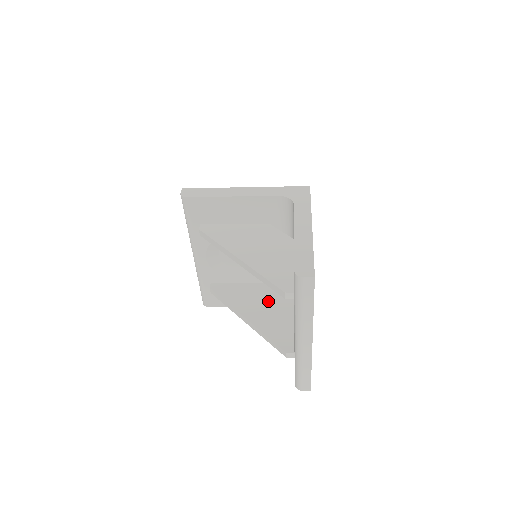
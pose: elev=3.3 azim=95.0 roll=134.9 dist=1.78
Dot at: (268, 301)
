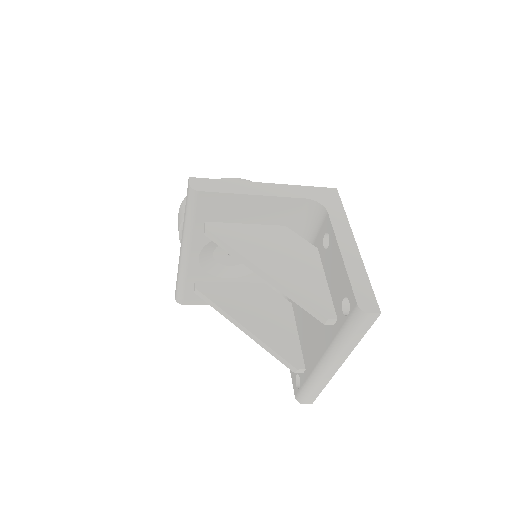
Dot at: (265, 306)
